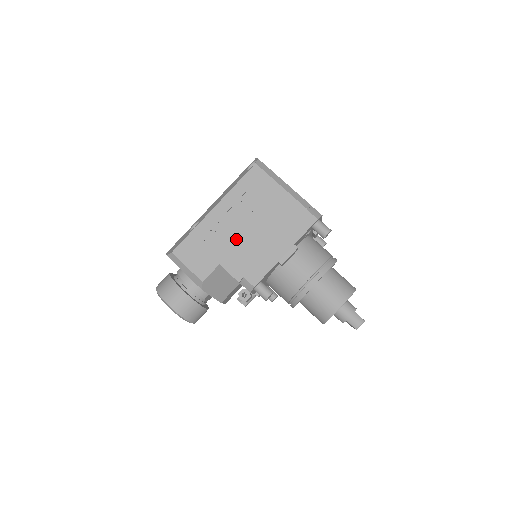
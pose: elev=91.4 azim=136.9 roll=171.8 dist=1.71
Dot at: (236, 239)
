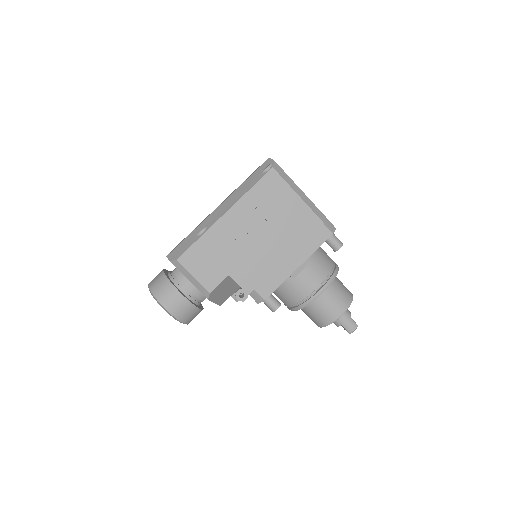
Dot at: (248, 249)
